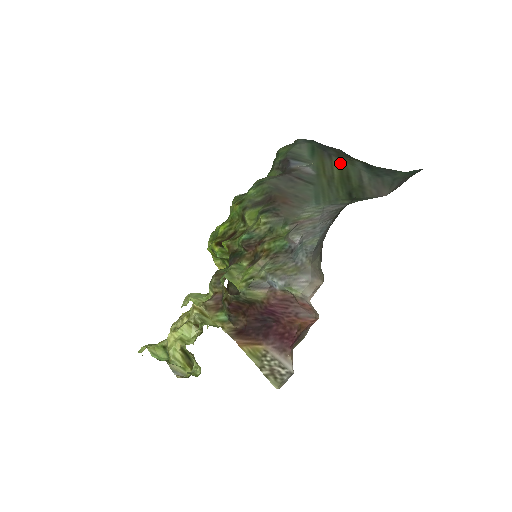
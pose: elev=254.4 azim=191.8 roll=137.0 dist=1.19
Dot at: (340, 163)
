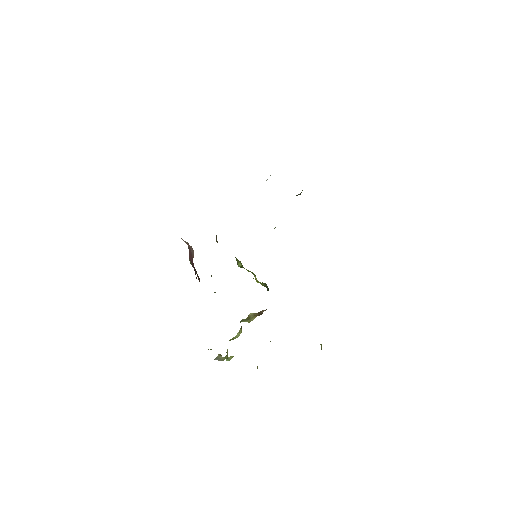
Dot at: occluded
